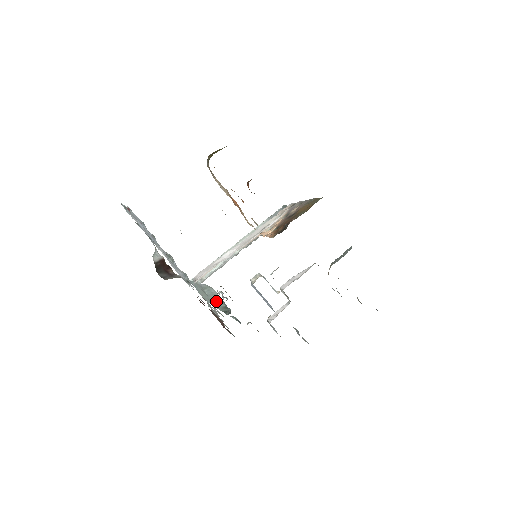
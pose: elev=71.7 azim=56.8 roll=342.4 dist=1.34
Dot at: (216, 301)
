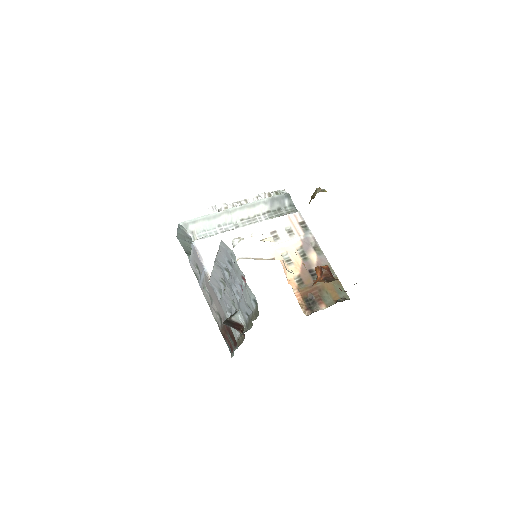
Dot at: (188, 246)
